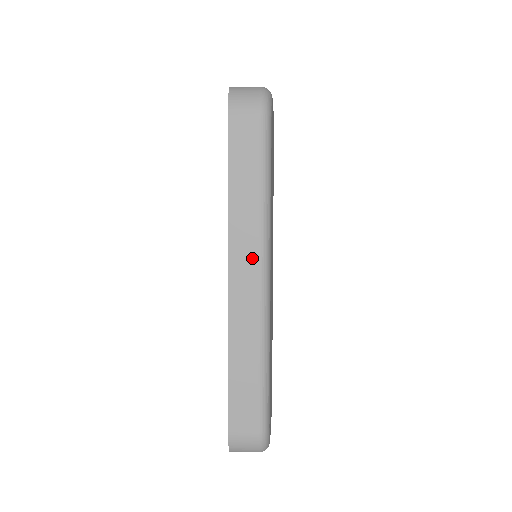
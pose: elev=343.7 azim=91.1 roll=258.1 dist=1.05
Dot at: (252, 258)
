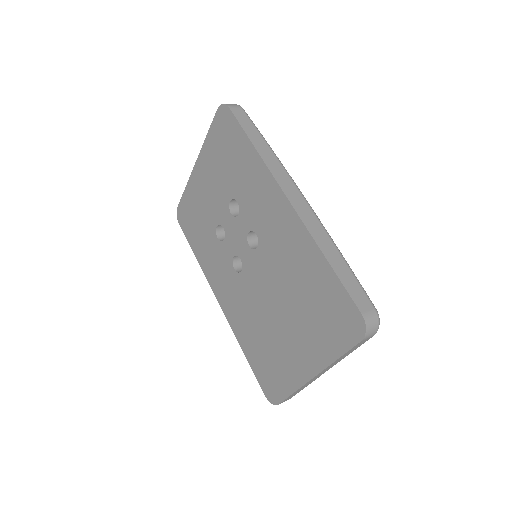
Dot at: (328, 369)
